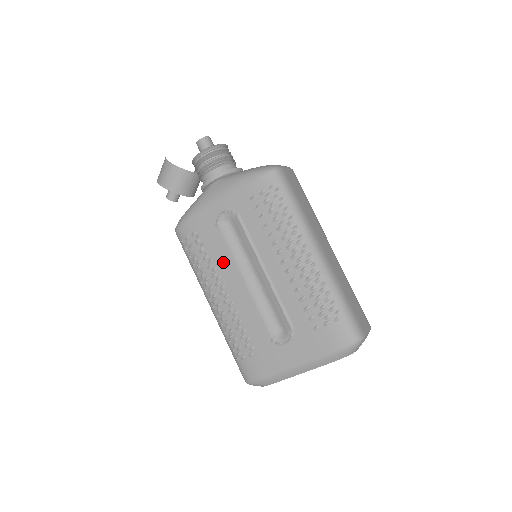
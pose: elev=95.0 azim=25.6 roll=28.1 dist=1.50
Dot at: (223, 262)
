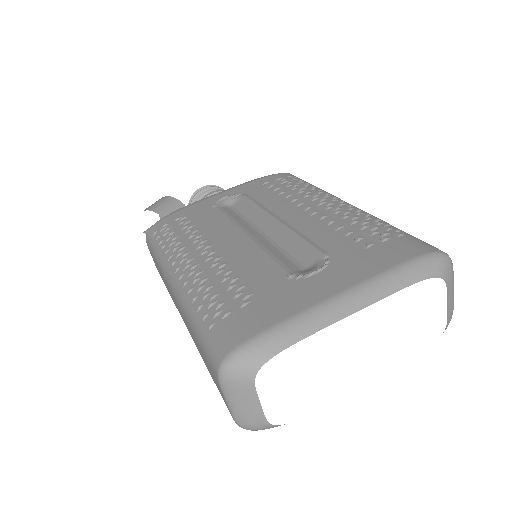
Dot at: (214, 228)
